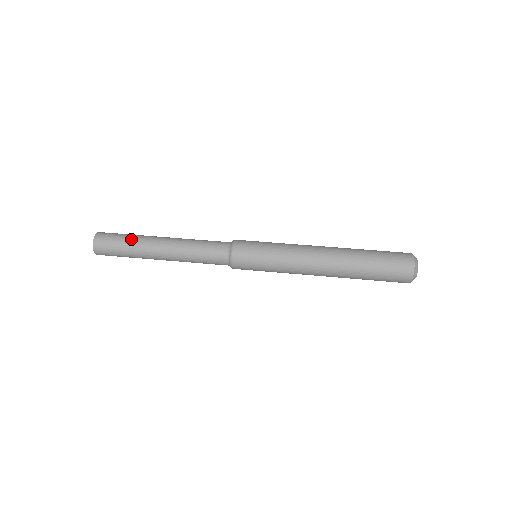
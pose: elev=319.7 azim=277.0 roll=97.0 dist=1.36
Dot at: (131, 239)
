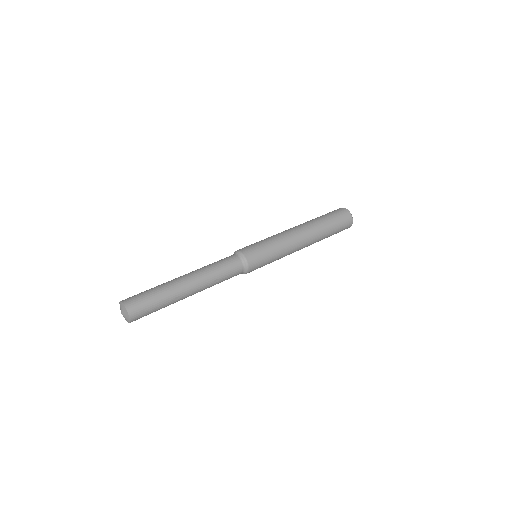
Dot at: (155, 287)
